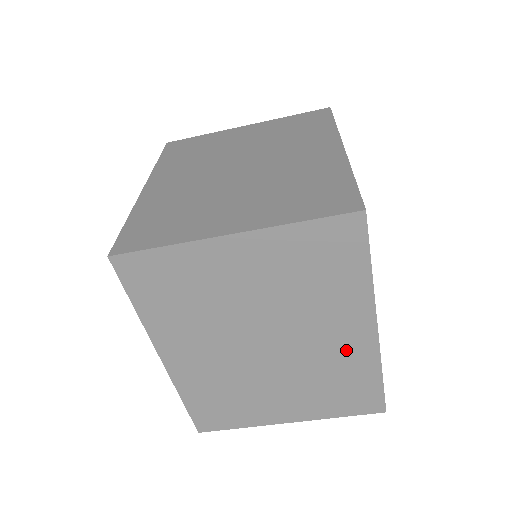
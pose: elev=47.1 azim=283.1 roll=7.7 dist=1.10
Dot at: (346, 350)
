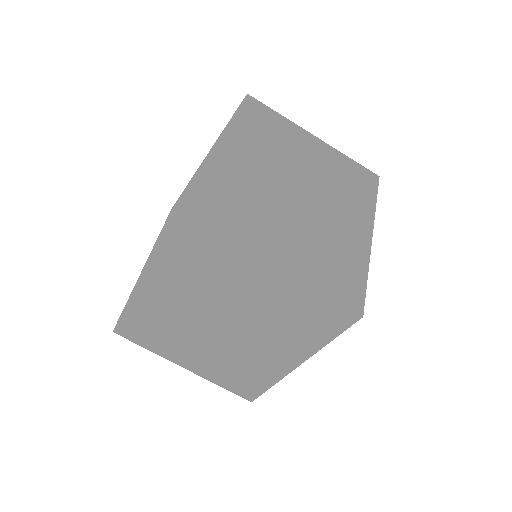
Dot at: (266, 362)
